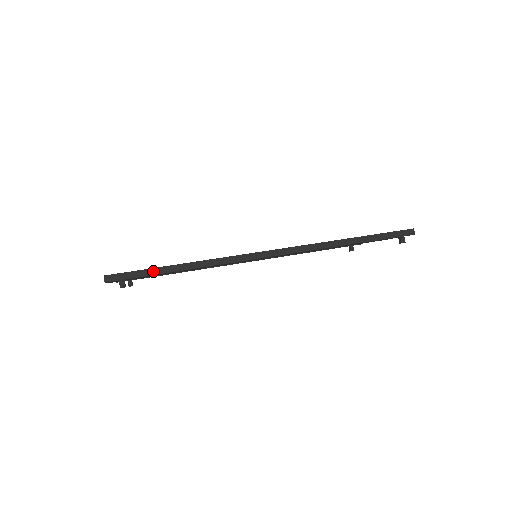
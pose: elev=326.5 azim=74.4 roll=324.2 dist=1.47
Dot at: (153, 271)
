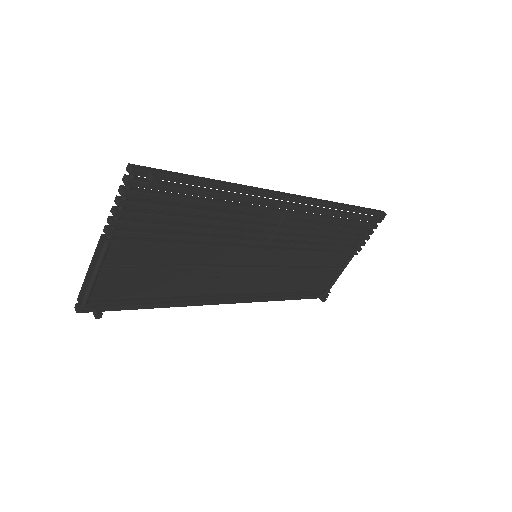
Dot at: (185, 175)
